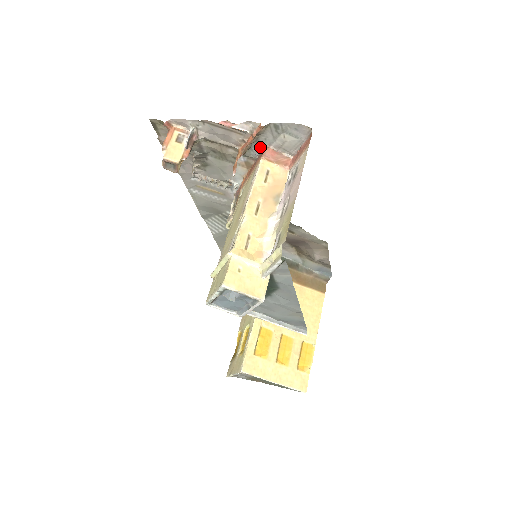
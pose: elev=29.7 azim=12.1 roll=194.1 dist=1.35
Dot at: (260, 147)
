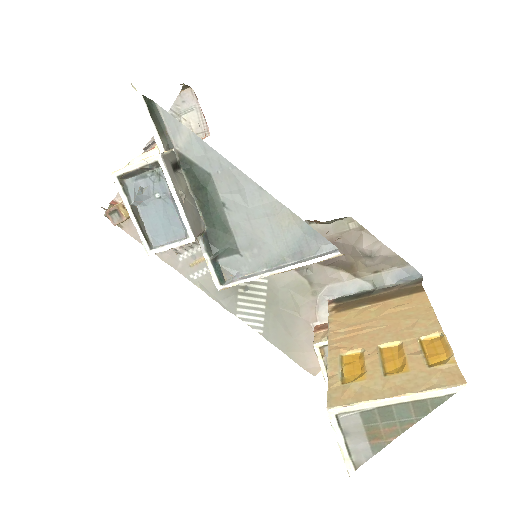
Dot at: occluded
